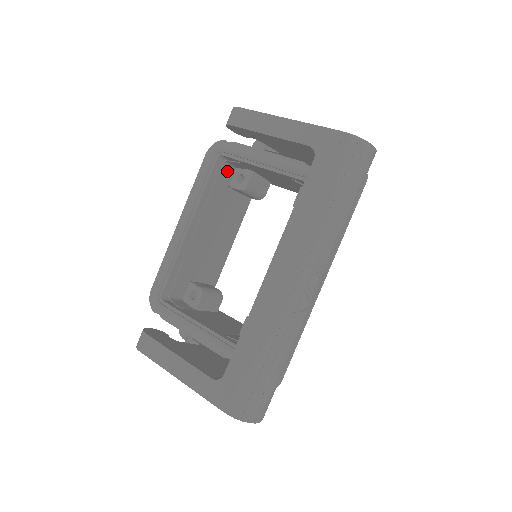
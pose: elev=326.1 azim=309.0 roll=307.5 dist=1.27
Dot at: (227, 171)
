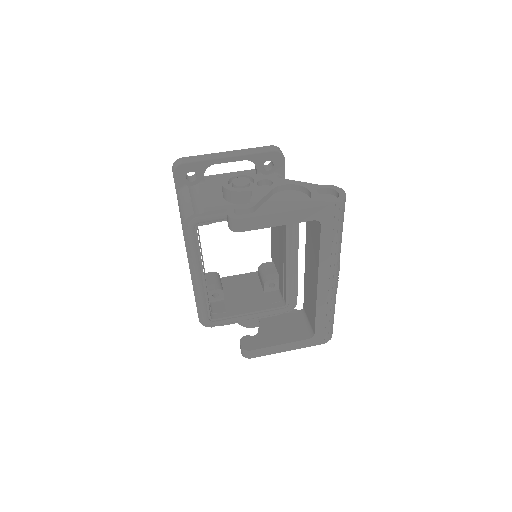
Dot at: occluded
